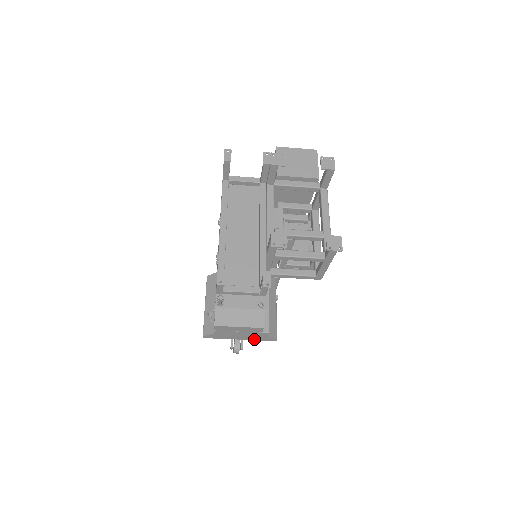
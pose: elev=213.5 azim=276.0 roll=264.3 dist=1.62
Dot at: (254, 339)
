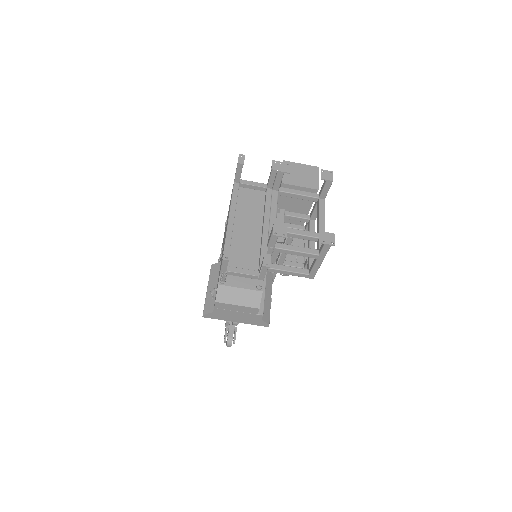
Dot at: (249, 323)
